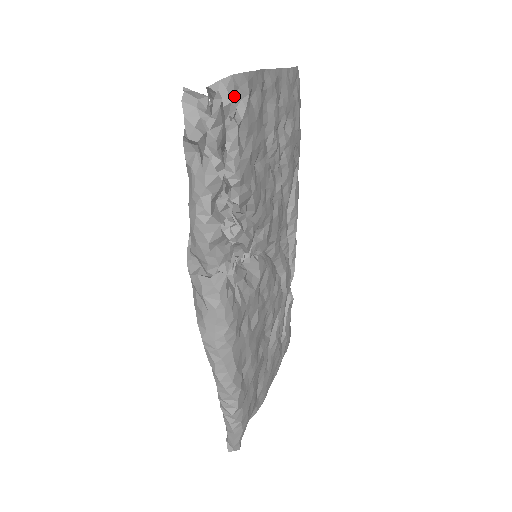
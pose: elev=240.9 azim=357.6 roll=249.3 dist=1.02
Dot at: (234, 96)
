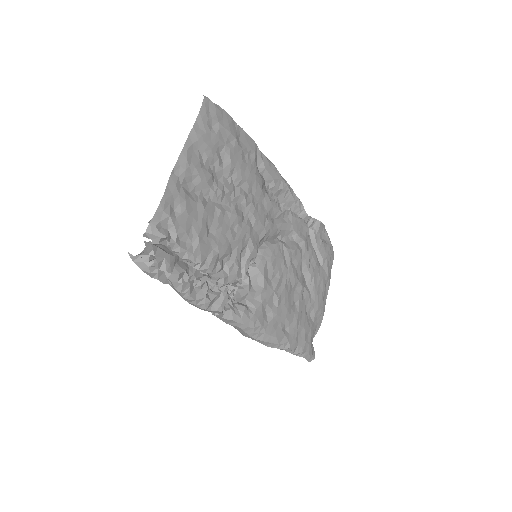
Dot at: (161, 227)
